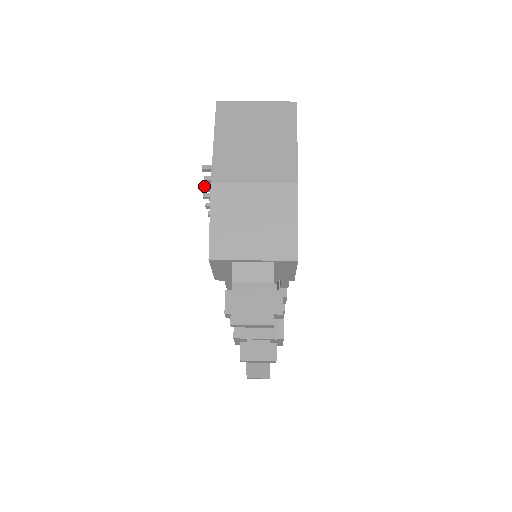
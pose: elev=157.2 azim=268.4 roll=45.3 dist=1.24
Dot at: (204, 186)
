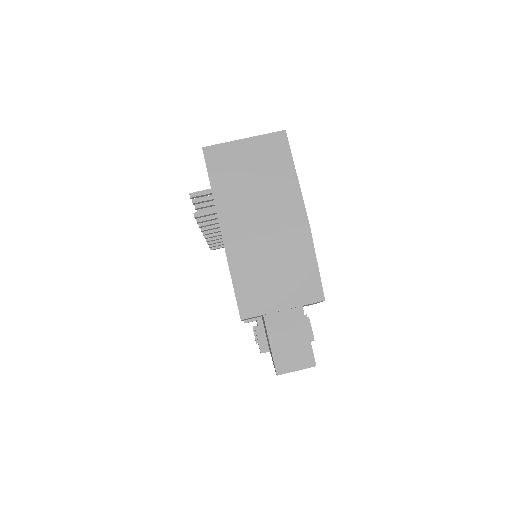
Dot at: (198, 216)
